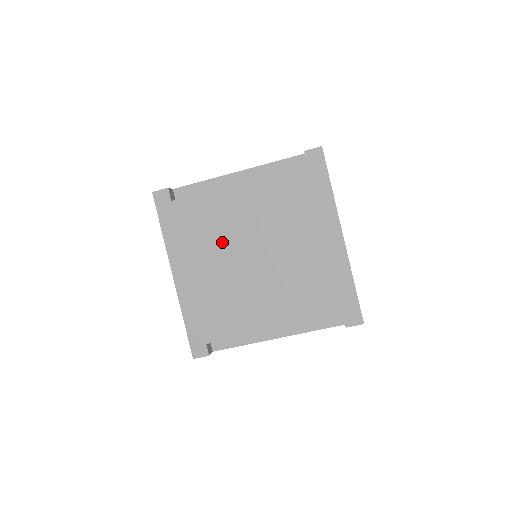
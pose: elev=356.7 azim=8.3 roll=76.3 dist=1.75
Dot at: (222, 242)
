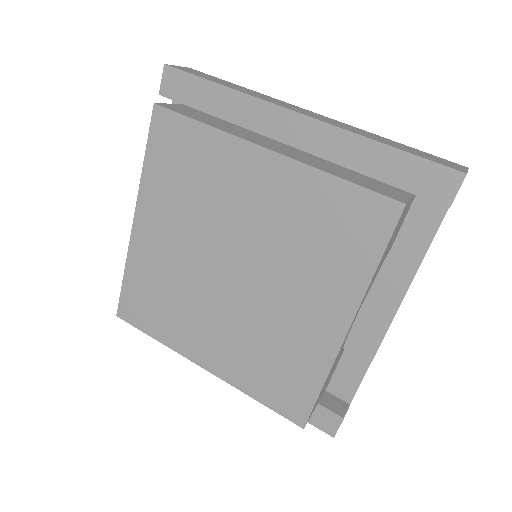
Dot at: (191, 290)
